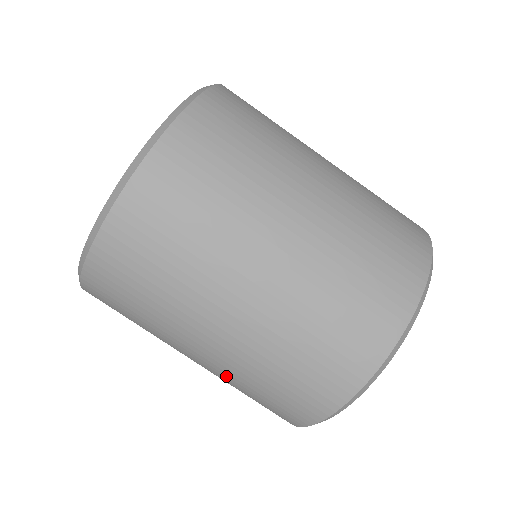
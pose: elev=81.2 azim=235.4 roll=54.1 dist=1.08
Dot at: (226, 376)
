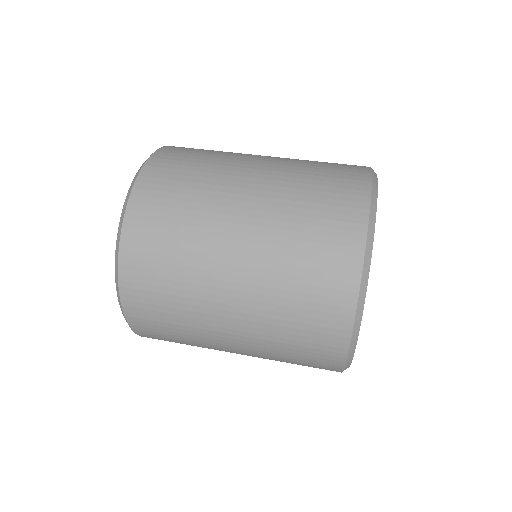
Dot at: (270, 255)
